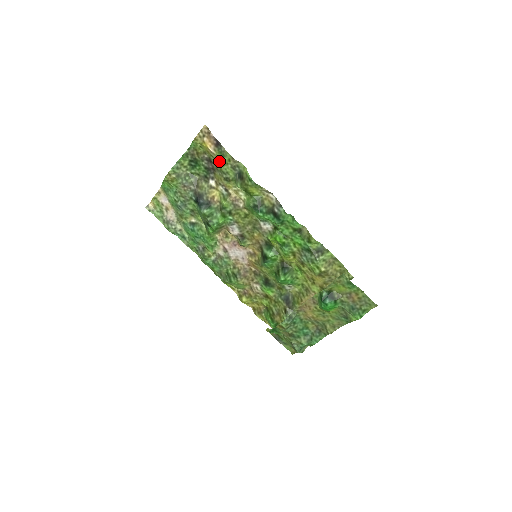
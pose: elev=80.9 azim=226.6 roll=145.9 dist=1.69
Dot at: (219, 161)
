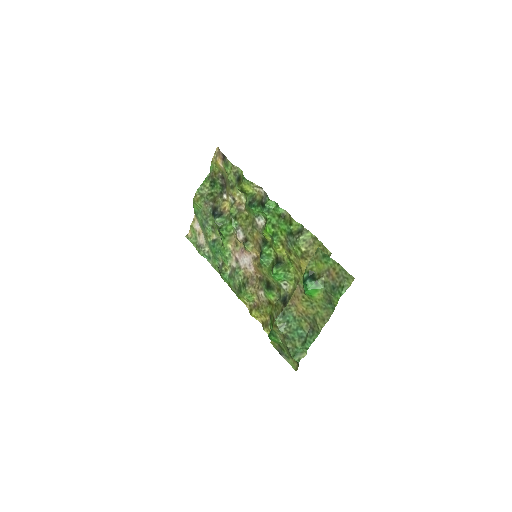
Dot at: (226, 173)
